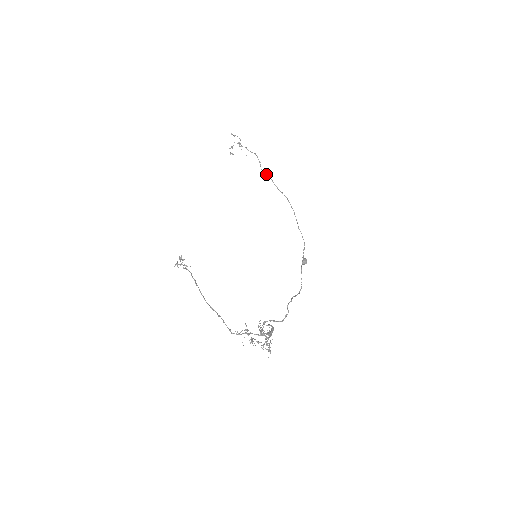
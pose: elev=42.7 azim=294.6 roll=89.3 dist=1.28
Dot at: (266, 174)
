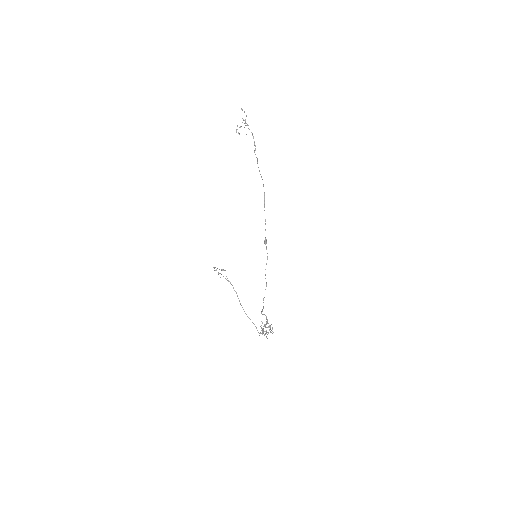
Dot at: (257, 158)
